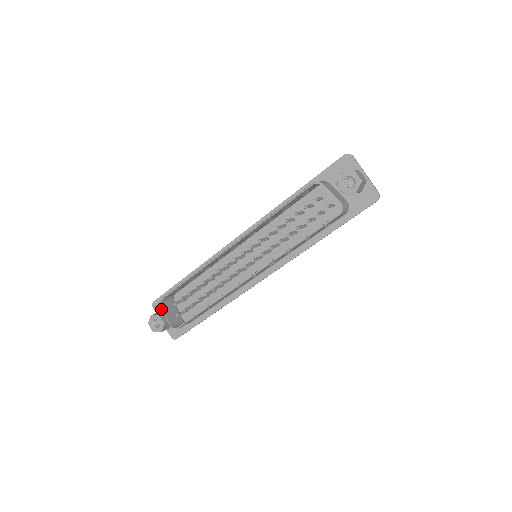
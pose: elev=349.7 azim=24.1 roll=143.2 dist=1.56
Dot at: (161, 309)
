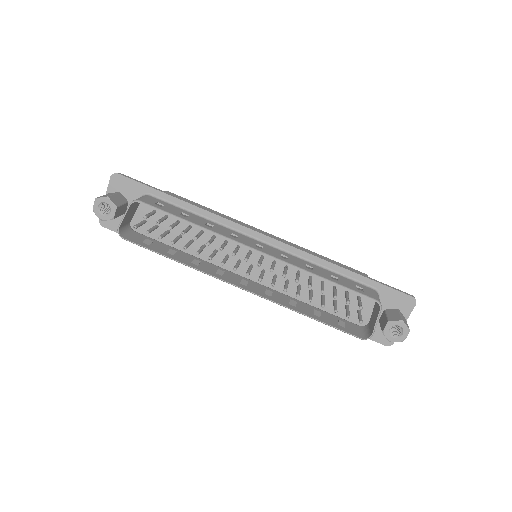
Dot at: (118, 189)
